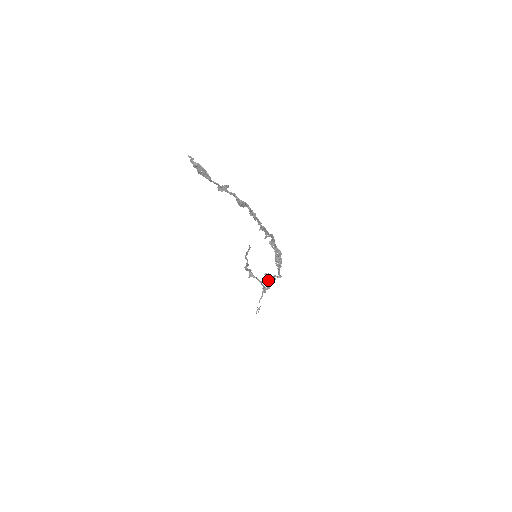
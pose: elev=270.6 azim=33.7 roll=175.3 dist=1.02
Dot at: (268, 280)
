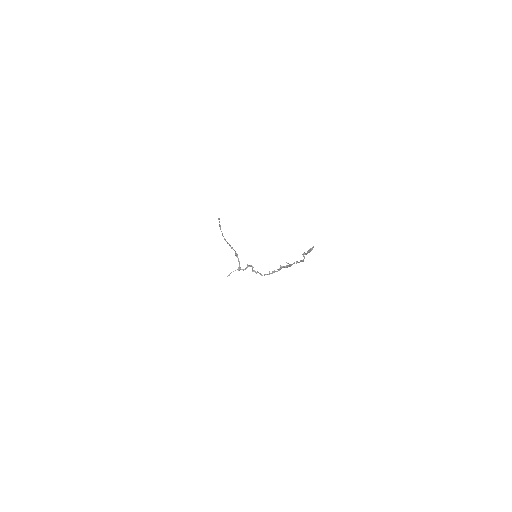
Dot at: (252, 271)
